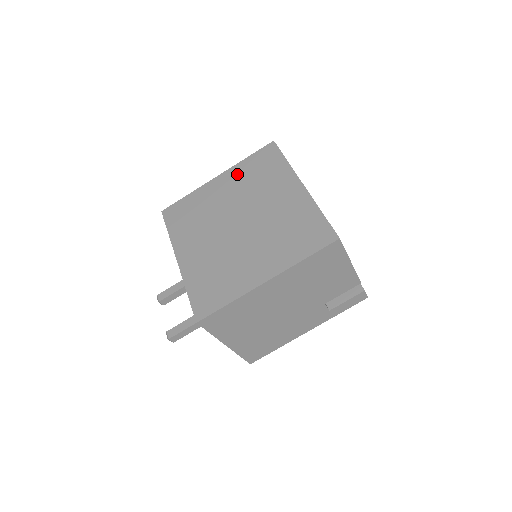
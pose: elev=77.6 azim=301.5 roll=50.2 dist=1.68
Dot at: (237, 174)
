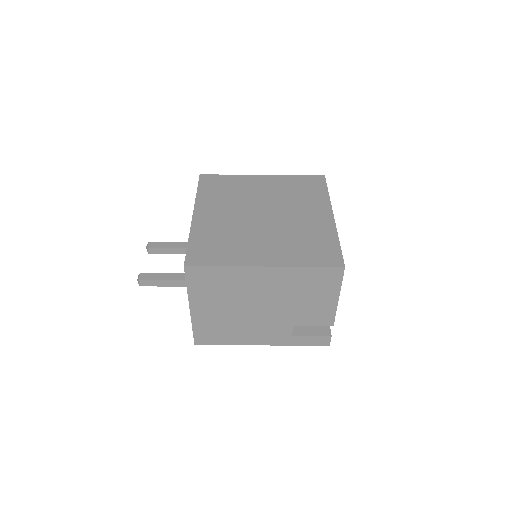
Dot at: (281, 182)
